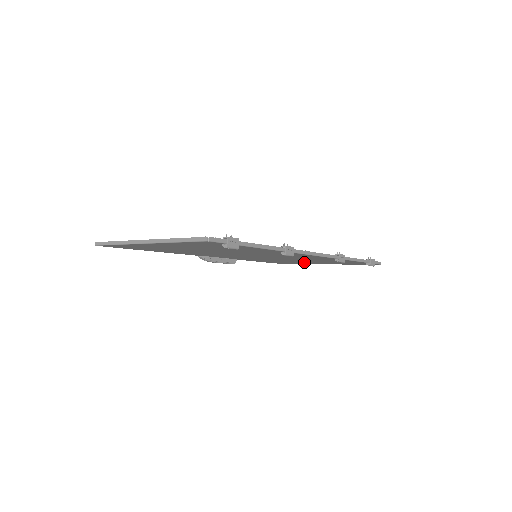
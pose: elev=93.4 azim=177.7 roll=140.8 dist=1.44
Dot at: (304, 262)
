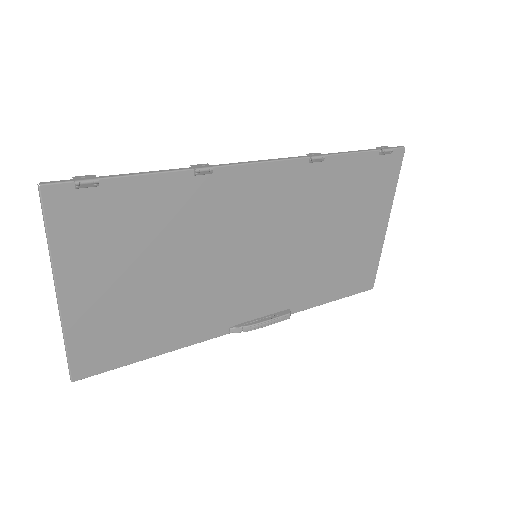
Dot at: (353, 241)
